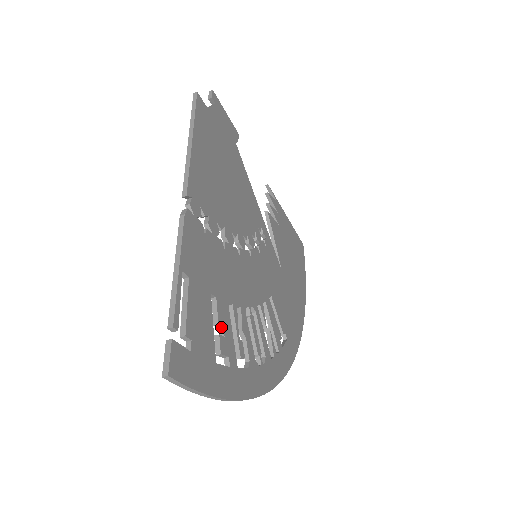
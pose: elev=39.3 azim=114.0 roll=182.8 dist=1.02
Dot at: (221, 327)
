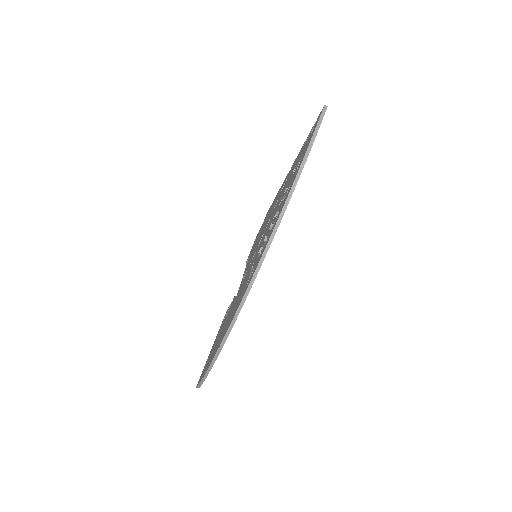
Dot at: occluded
